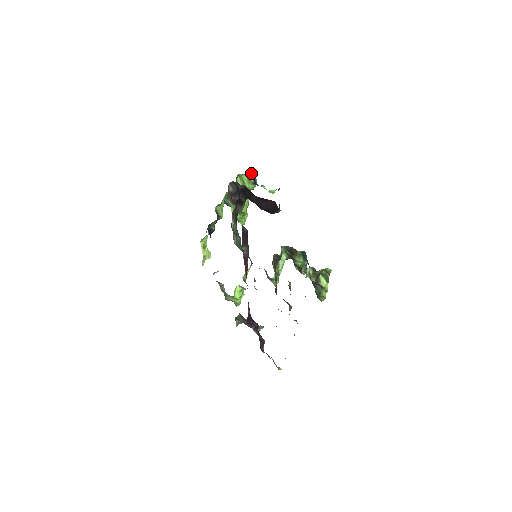
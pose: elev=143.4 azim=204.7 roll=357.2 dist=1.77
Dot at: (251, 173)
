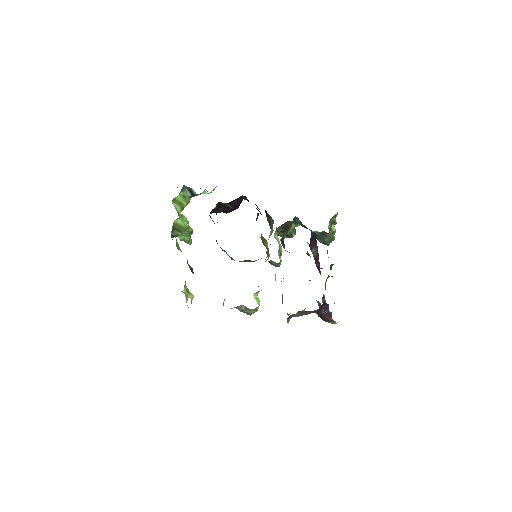
Dot at: (184, 189)
